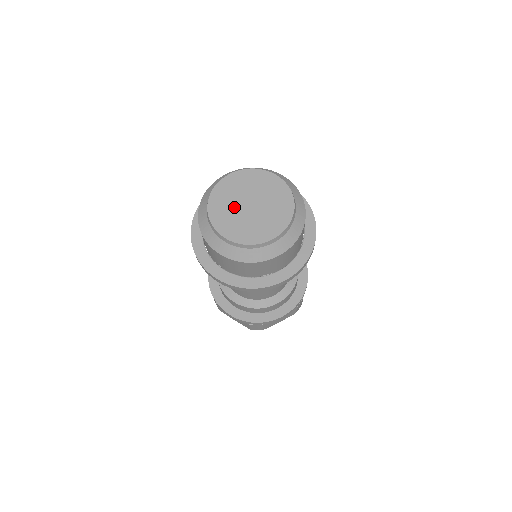
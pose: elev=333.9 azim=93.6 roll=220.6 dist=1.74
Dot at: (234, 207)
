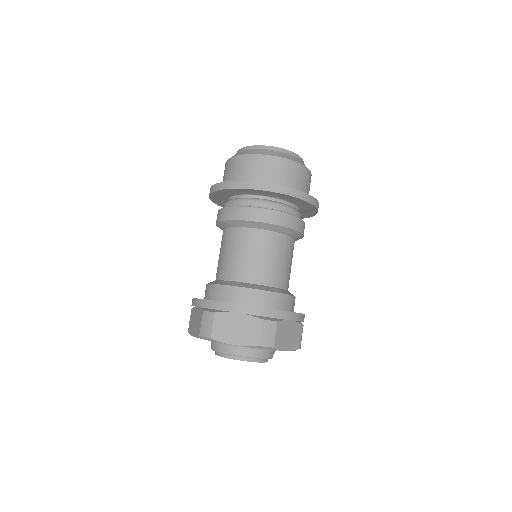
Dot at: occluded
